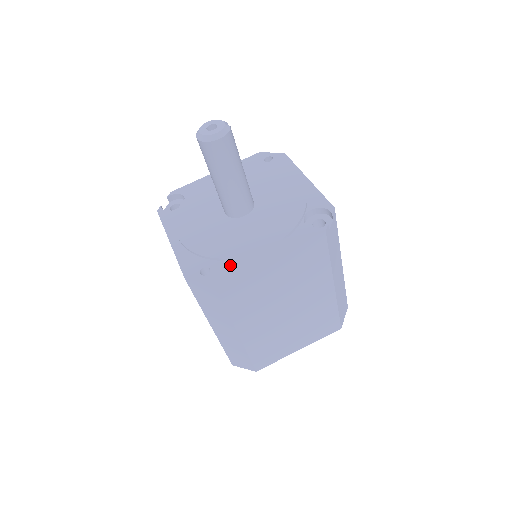
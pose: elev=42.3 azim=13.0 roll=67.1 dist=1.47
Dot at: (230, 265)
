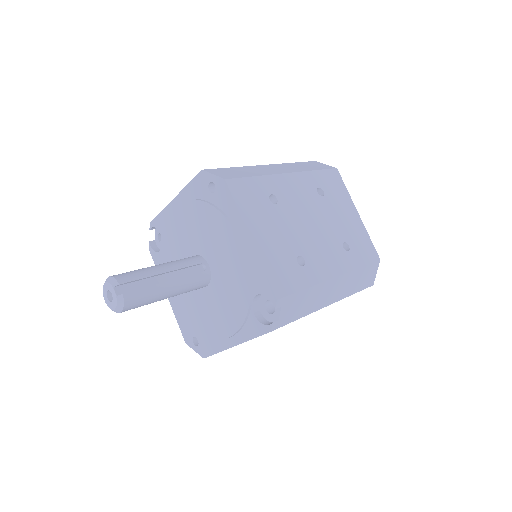
Dot at: (209, 343)
